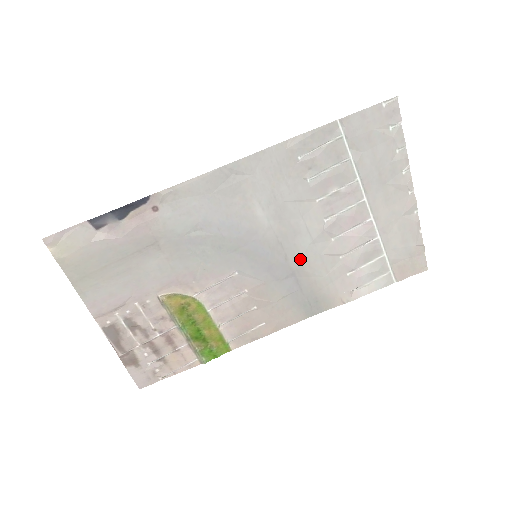
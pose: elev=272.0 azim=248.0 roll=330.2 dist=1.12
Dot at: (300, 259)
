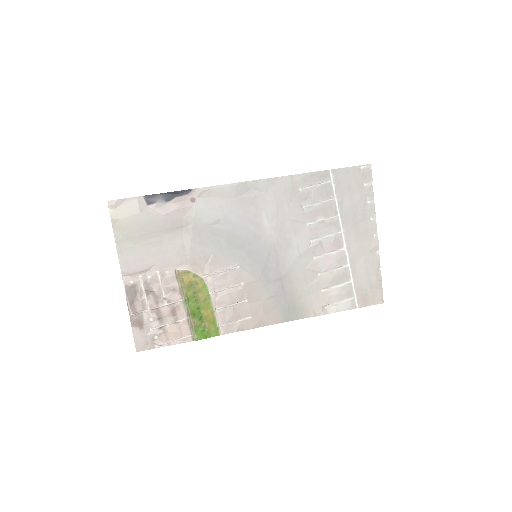
Dot at: (288, 268)
